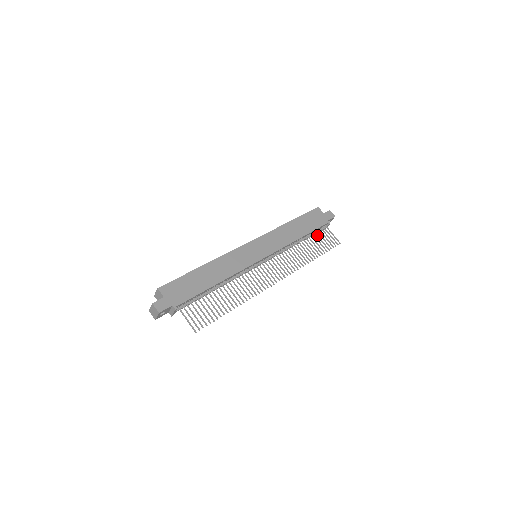
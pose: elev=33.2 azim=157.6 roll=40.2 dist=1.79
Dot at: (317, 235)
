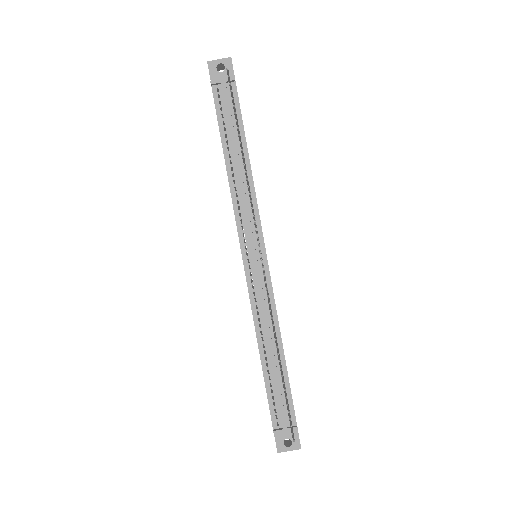
Dot at: occluded
